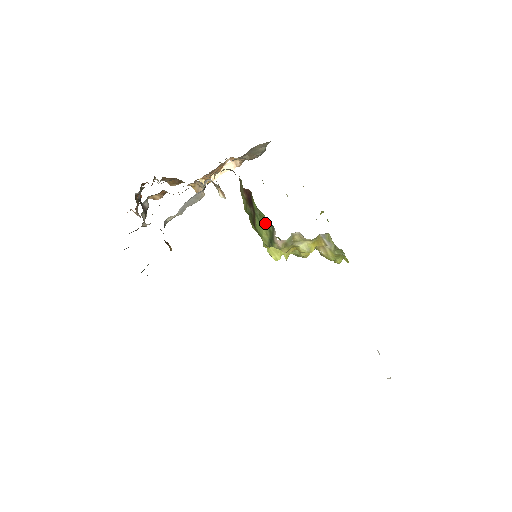
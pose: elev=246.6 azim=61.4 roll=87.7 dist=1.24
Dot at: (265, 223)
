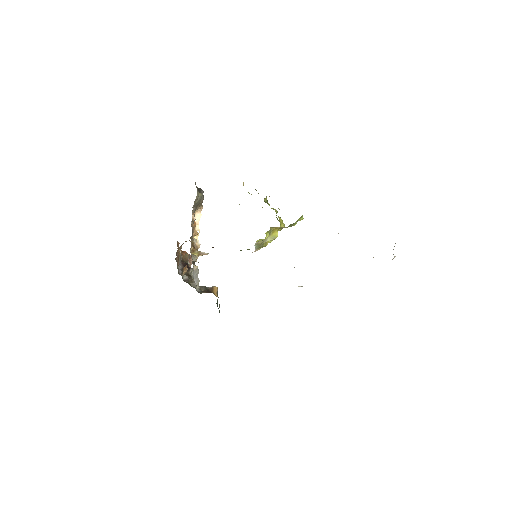
Dot at: occluded
